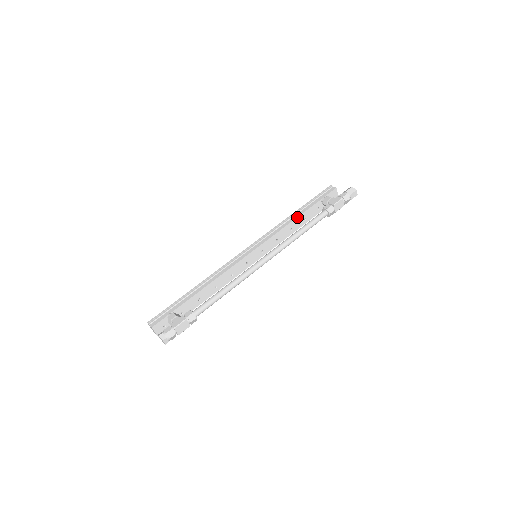
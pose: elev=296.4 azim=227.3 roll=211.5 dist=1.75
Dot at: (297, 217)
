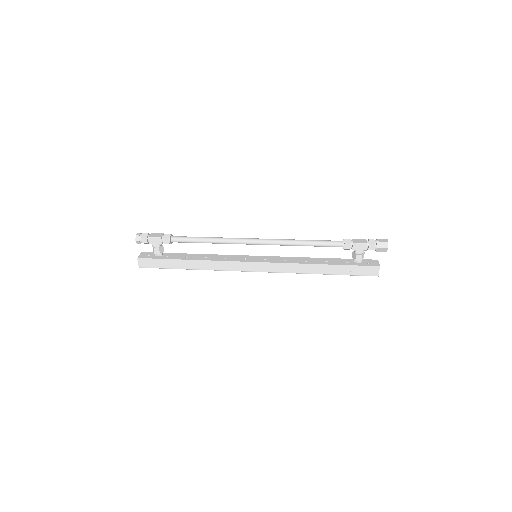
Dot at: (318, 258)
